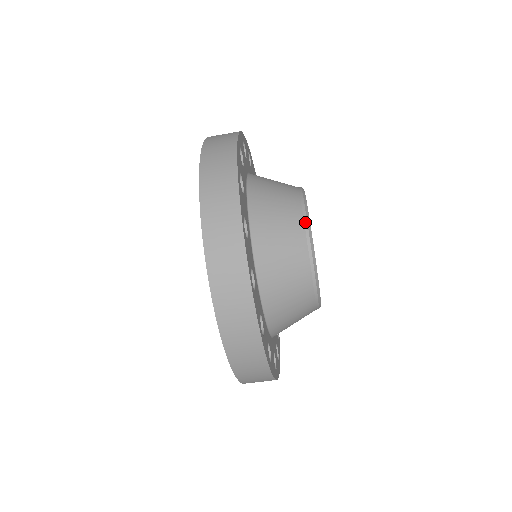
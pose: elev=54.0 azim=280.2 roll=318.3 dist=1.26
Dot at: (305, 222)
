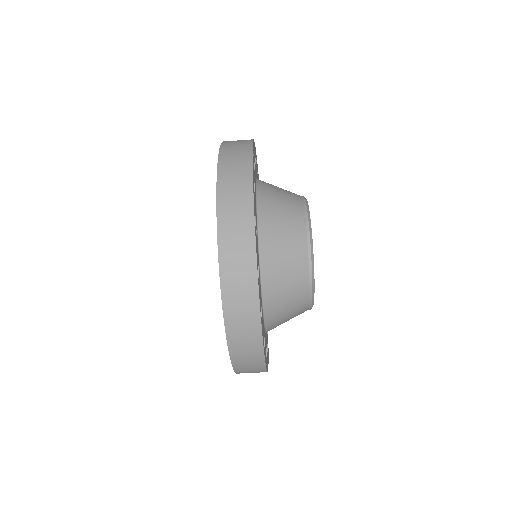
Dot at: (303, 197)
